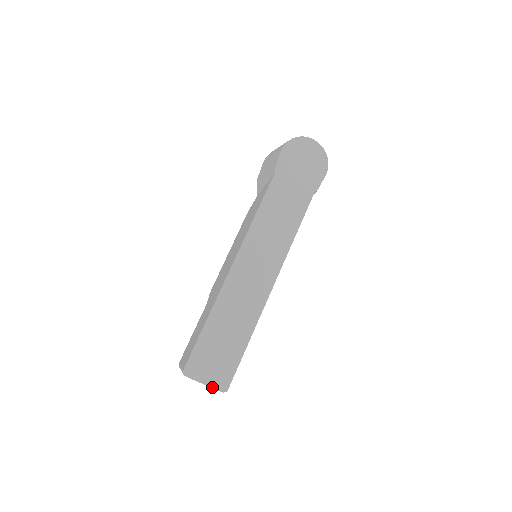
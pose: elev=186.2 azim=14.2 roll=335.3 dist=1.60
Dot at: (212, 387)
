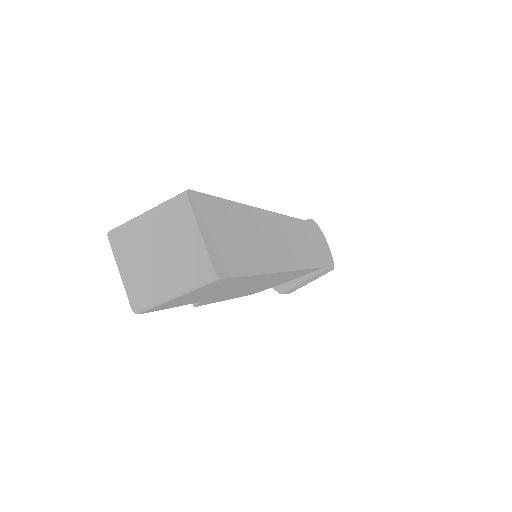
Dot at: (207, 249)
